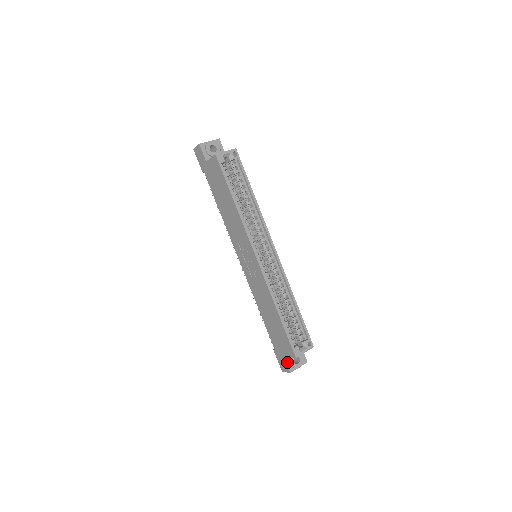
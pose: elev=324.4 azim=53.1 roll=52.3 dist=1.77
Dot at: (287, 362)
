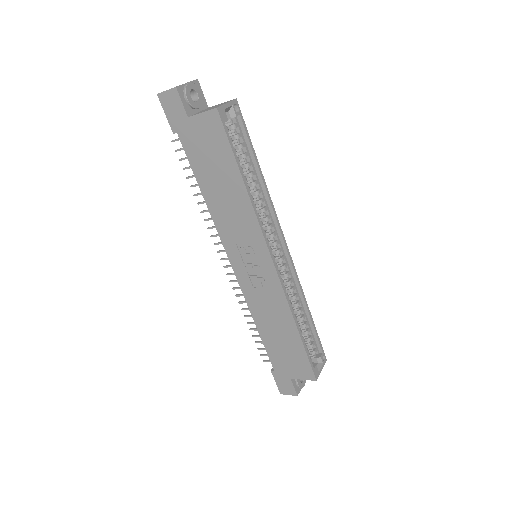
Dot at: (294, 384)
